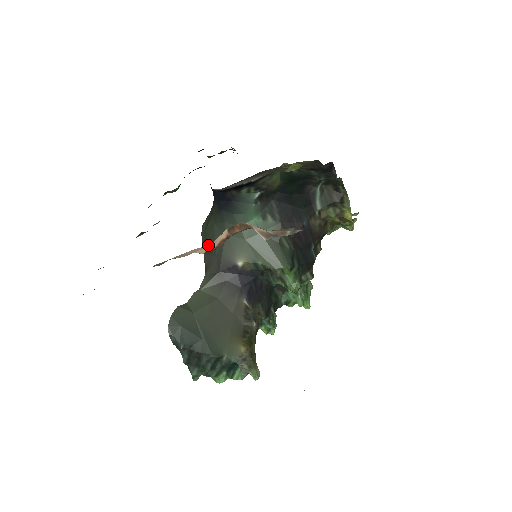
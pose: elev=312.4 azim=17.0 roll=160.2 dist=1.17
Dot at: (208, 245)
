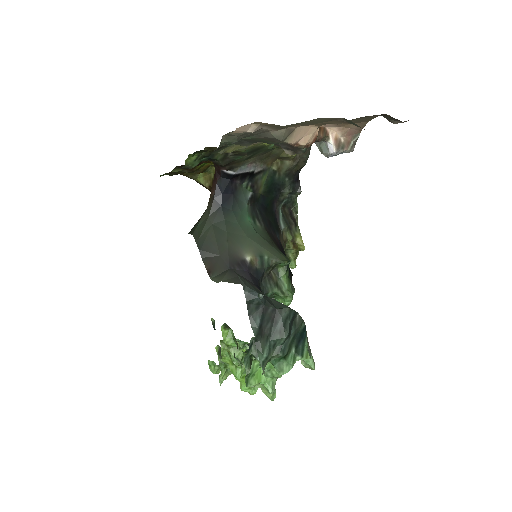
Dot at: (207, 247)
